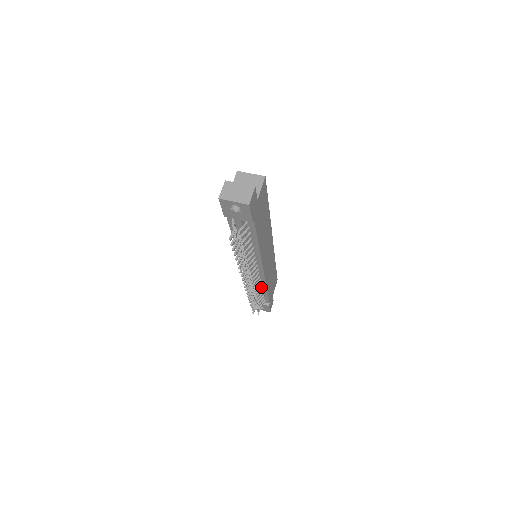
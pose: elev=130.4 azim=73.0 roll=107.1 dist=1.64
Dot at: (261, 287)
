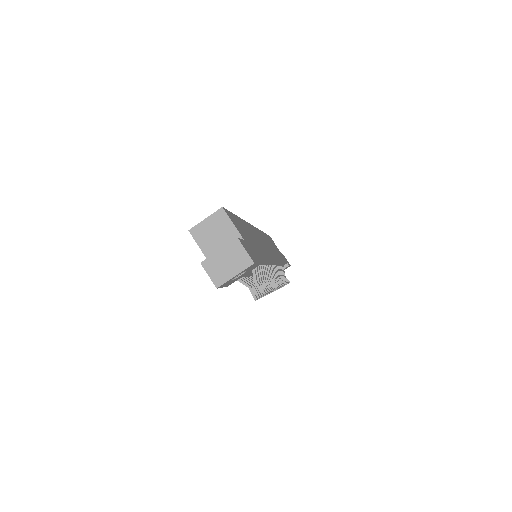
Dot at: (278, 267)
